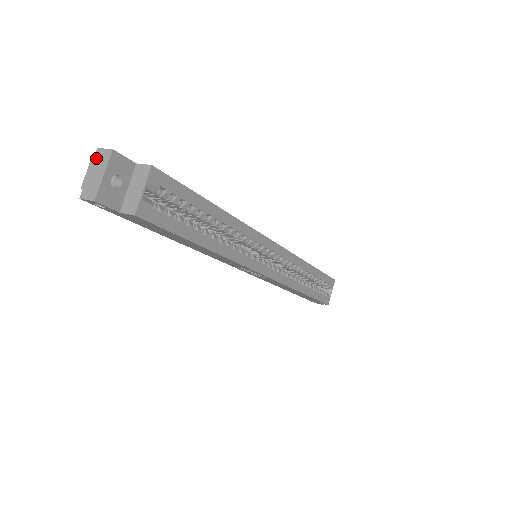
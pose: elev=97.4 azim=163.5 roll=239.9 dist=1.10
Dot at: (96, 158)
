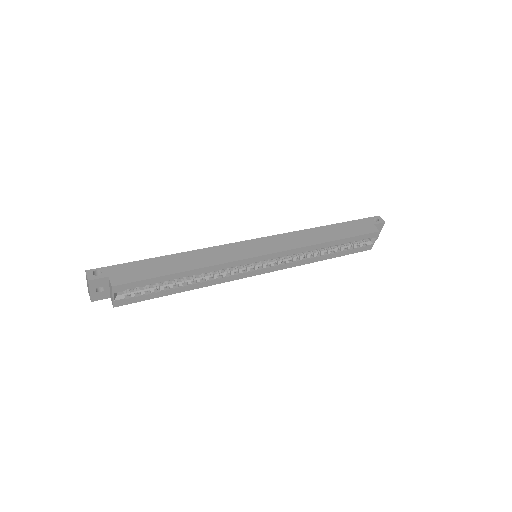
Dot at: (86, 277)
